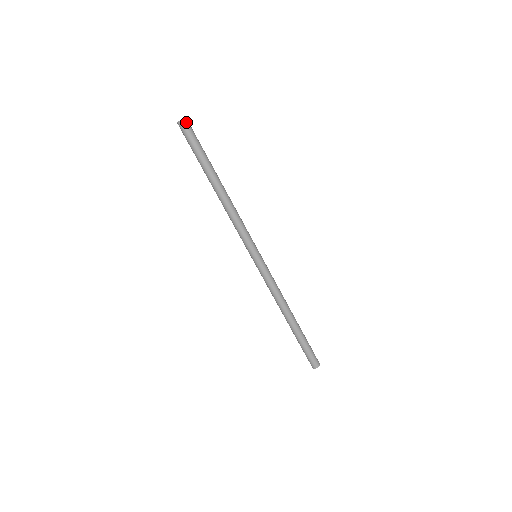
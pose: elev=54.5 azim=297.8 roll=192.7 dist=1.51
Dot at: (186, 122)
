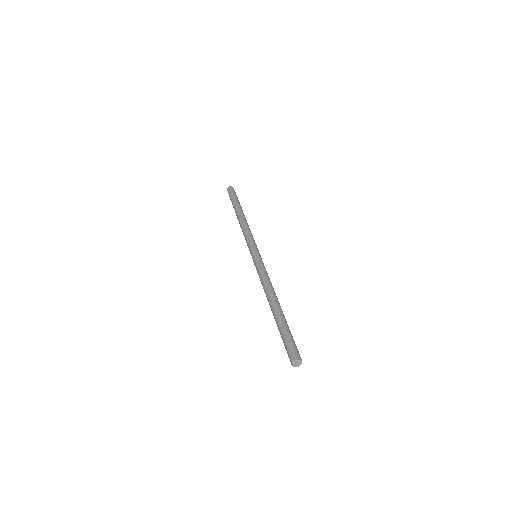
Dot at: (233, 188)
